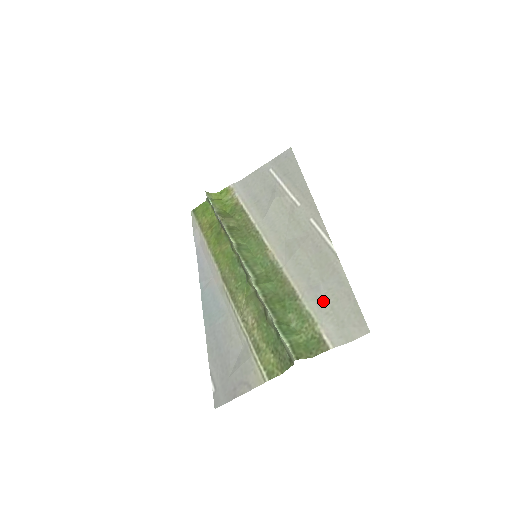
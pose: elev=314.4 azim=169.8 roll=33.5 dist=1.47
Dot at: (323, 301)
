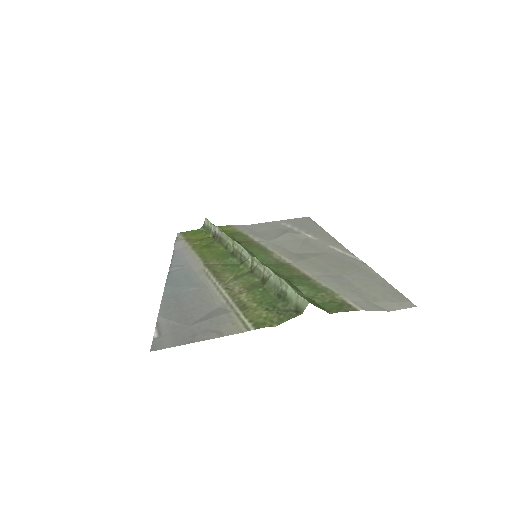
Dot at: (347, 283)
